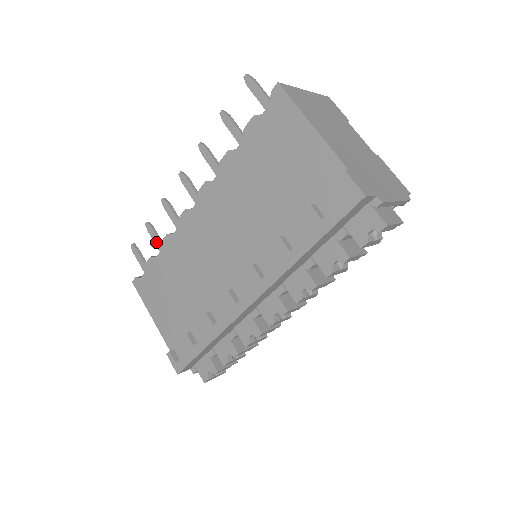
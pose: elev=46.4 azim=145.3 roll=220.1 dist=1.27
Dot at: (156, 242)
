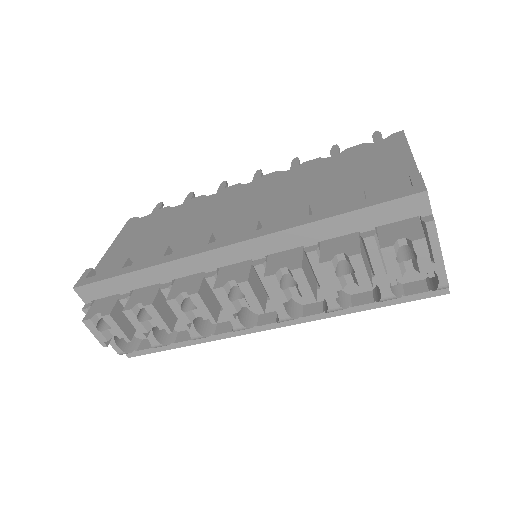
Dot at: occluded
